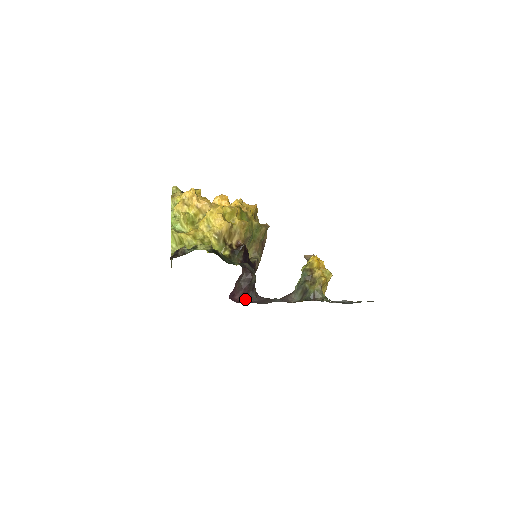
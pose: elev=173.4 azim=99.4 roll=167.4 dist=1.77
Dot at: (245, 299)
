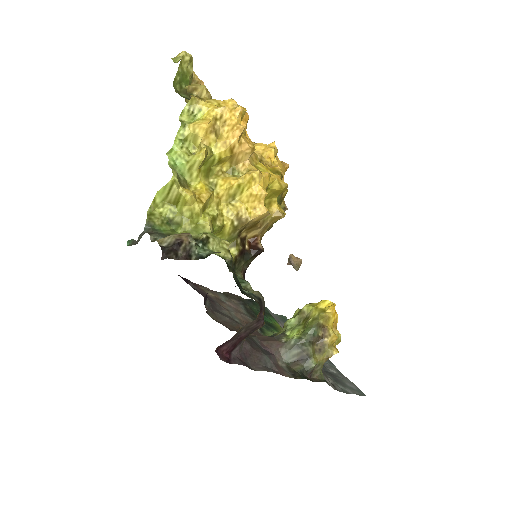
Dot at: (231, 351)
